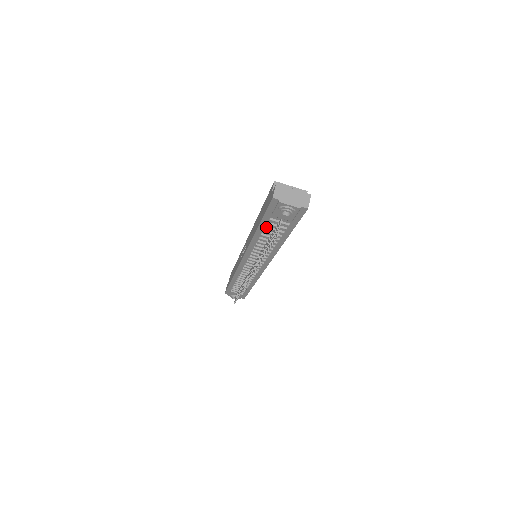
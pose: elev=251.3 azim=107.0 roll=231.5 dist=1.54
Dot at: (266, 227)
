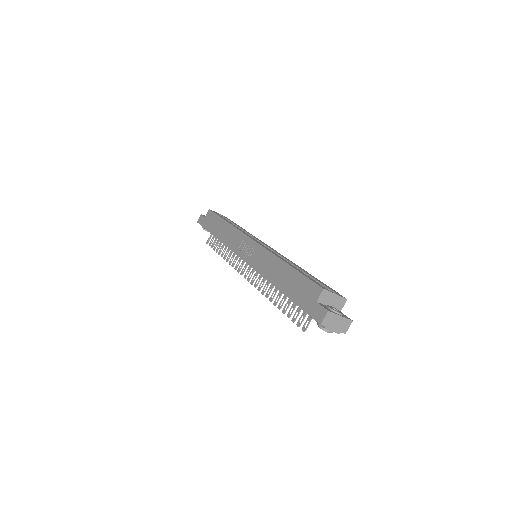
Dot at: occluded
